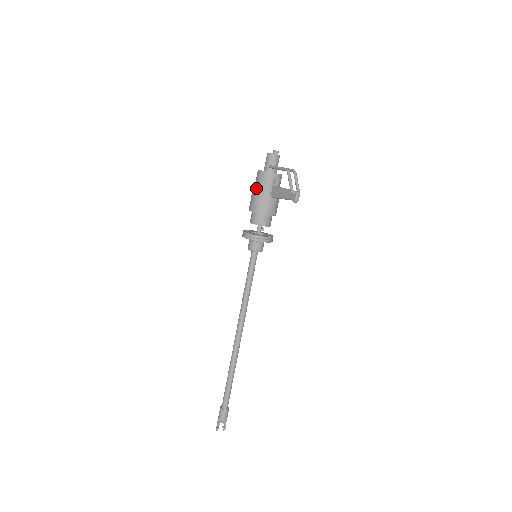
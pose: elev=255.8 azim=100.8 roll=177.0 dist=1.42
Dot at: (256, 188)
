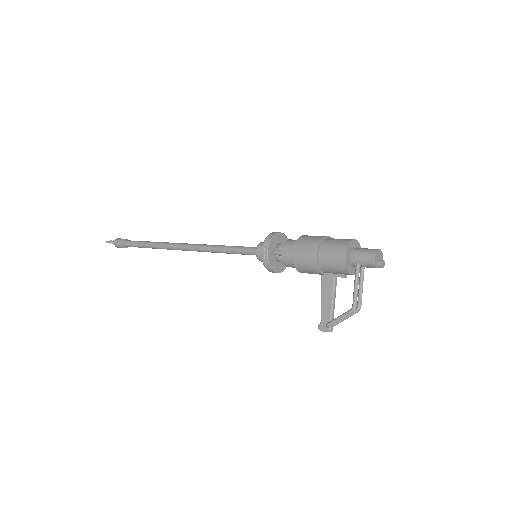
Dot at: (322, 255)
